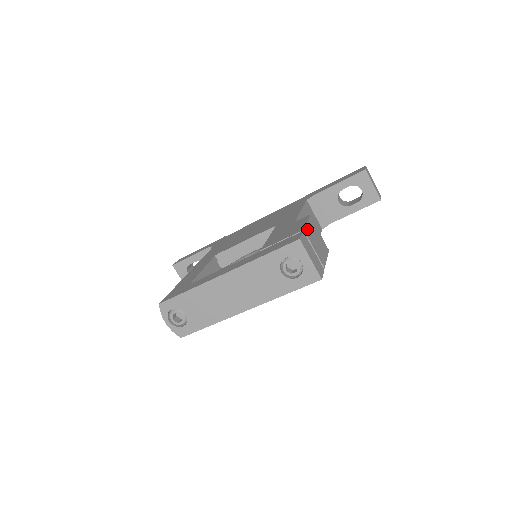
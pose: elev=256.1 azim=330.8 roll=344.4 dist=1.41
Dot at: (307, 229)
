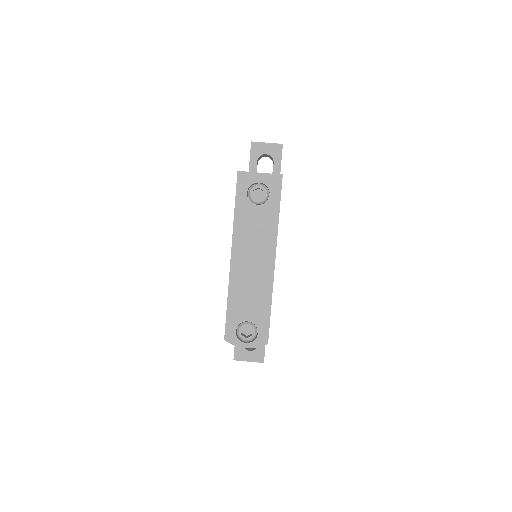
Dot at: occluded
